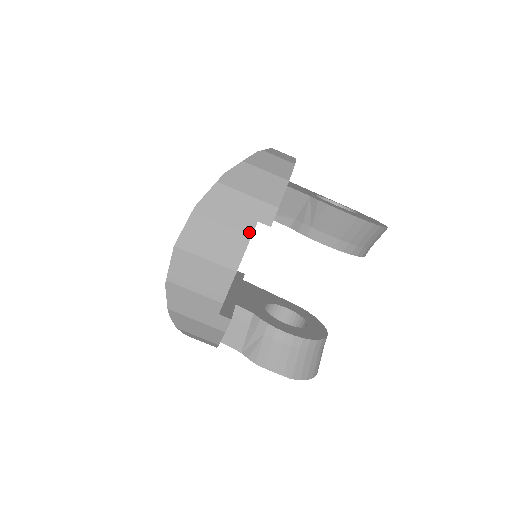
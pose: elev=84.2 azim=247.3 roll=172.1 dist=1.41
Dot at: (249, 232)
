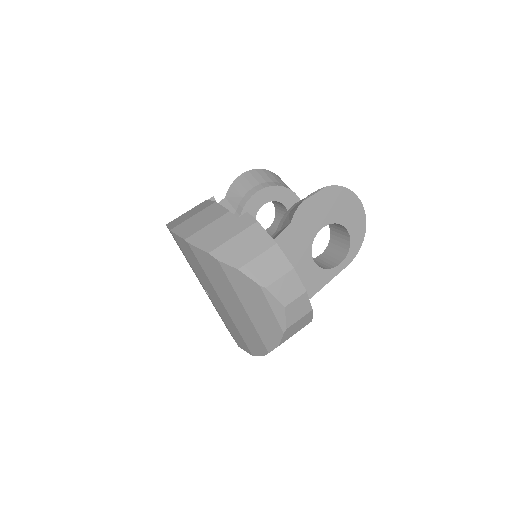
Dot at: (204, 201)
